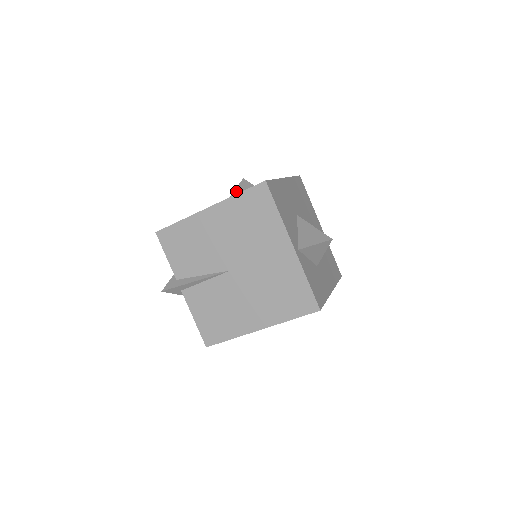
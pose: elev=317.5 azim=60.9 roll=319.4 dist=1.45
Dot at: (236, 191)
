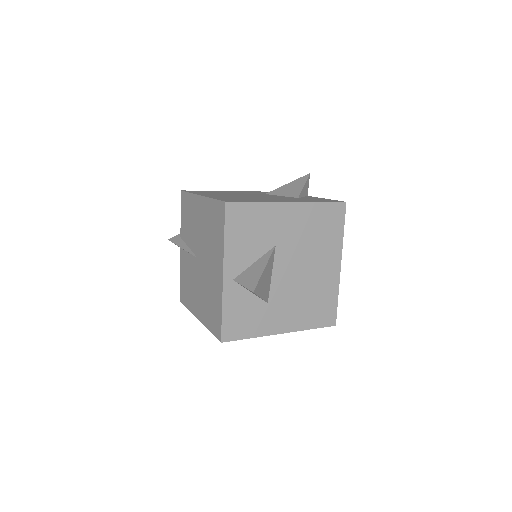
Dot at: (290, 183)
